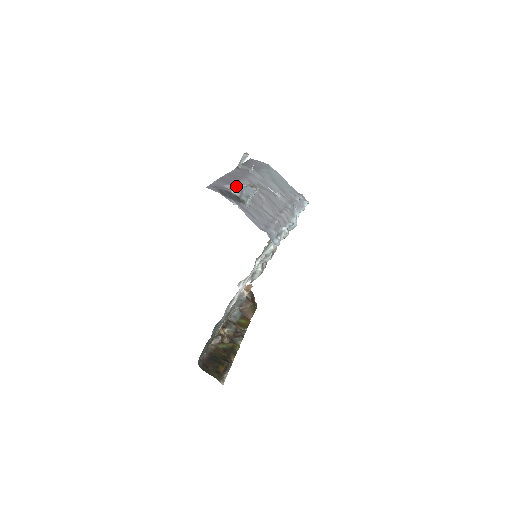
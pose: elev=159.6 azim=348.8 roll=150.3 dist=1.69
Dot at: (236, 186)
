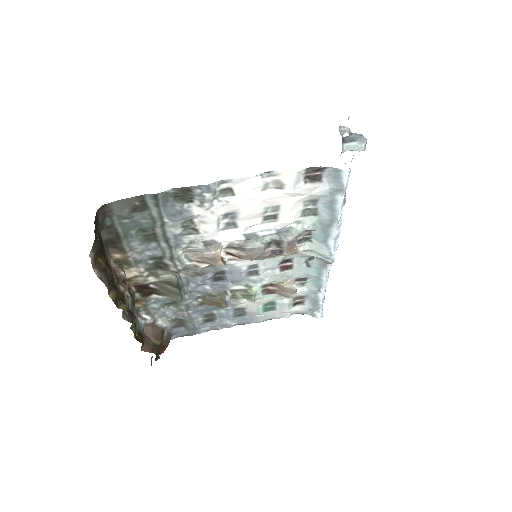
Dot at: (348, 130)
